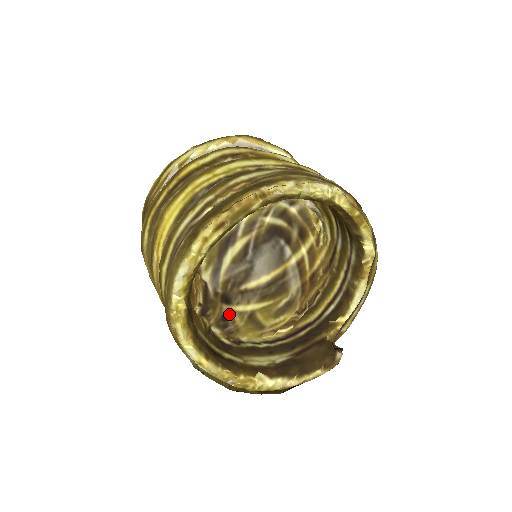
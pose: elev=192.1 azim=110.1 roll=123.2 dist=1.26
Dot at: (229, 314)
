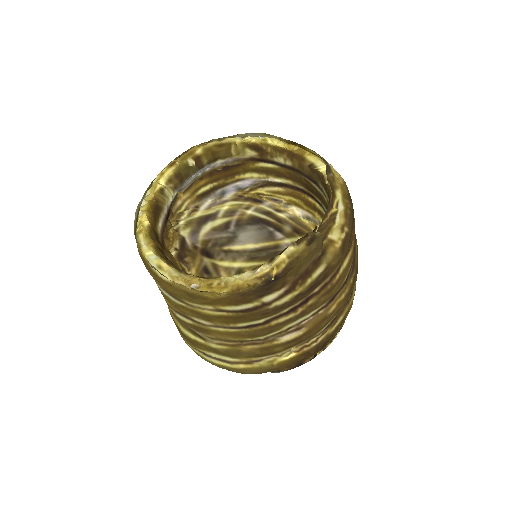
Dot at: (212, 268)
